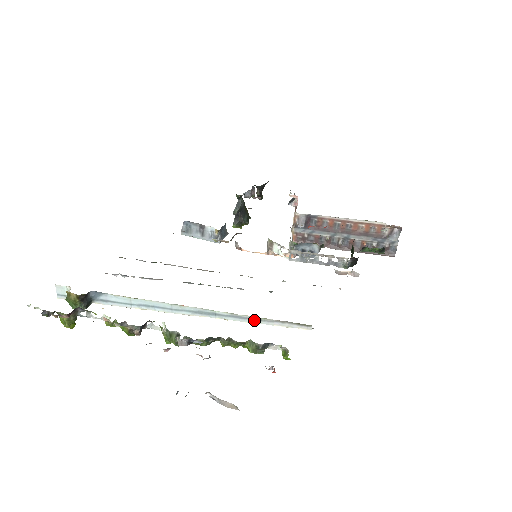
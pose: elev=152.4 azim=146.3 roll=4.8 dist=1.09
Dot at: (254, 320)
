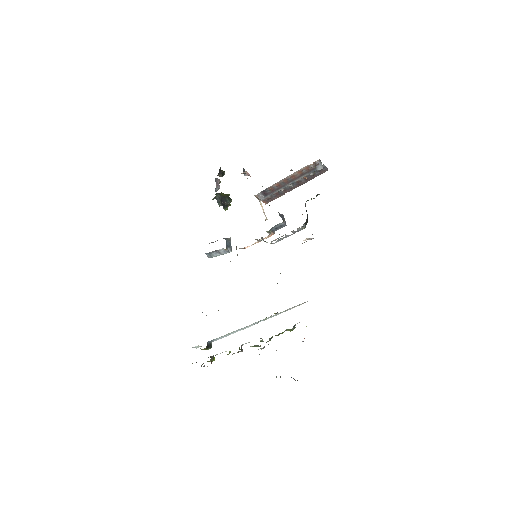
Dot at: occluded
